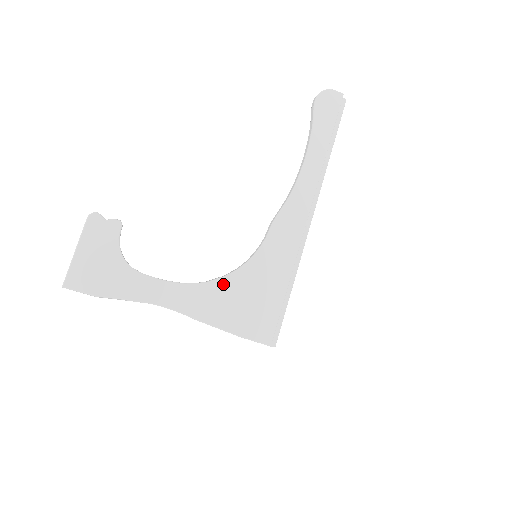
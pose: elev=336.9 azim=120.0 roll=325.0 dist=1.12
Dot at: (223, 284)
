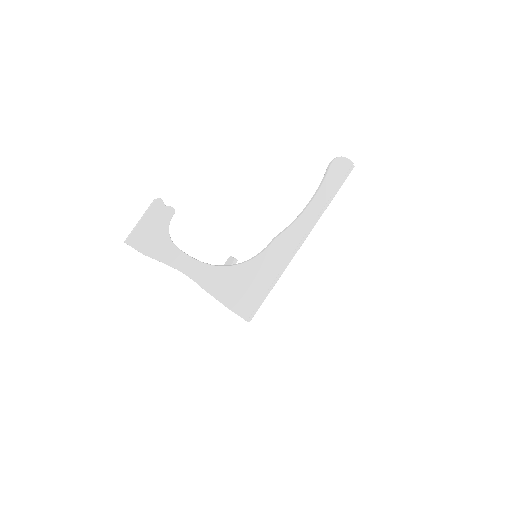
Dot at: (229, 271)
